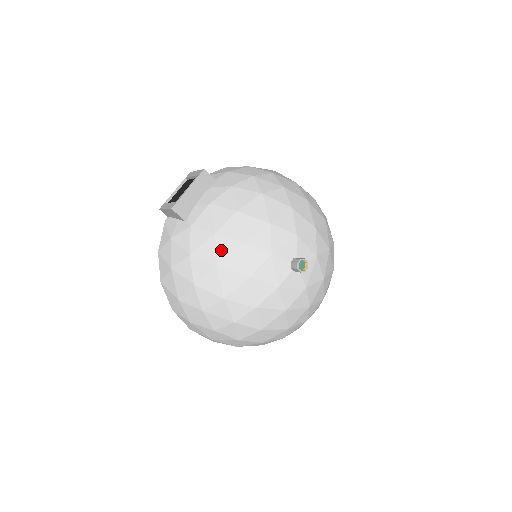
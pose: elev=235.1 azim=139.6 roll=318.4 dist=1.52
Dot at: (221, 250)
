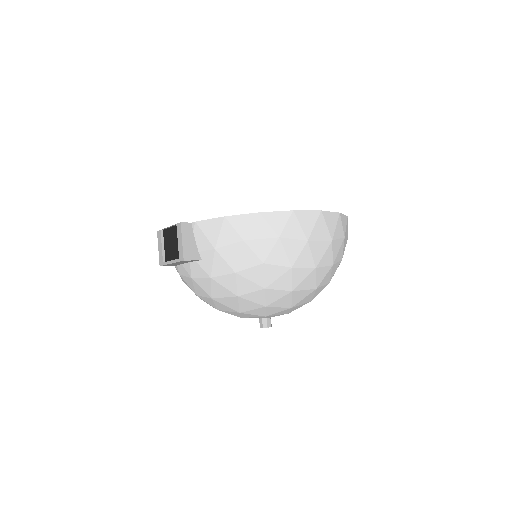
Dot at: occluded
